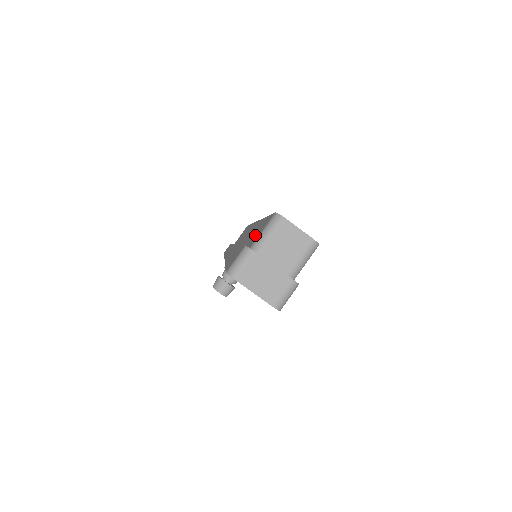
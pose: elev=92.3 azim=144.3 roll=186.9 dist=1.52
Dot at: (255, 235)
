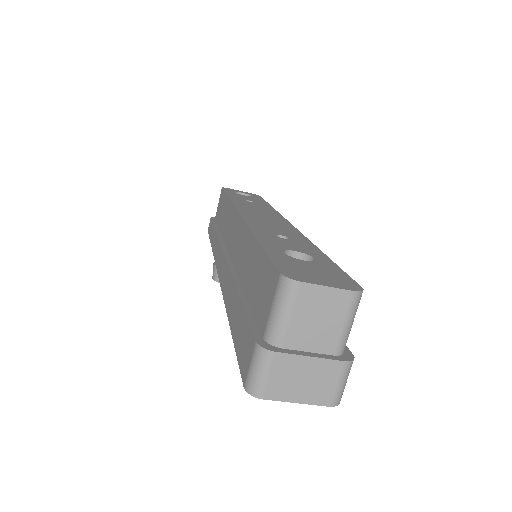
Dot at: (257, 292)
